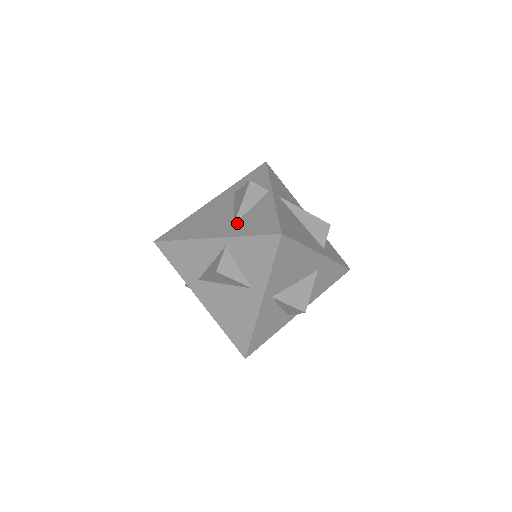
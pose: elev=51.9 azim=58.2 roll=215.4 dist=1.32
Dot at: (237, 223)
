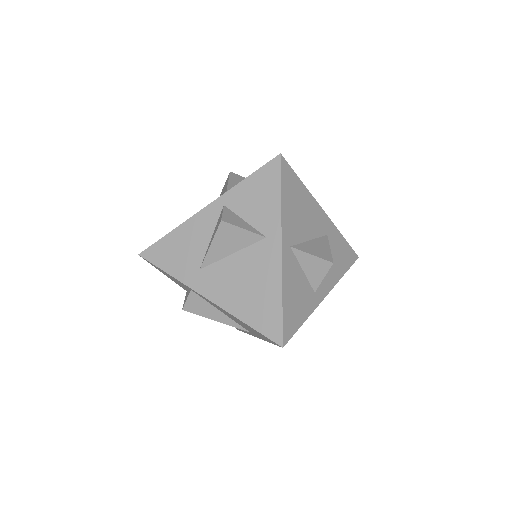
Dot at: occluded
